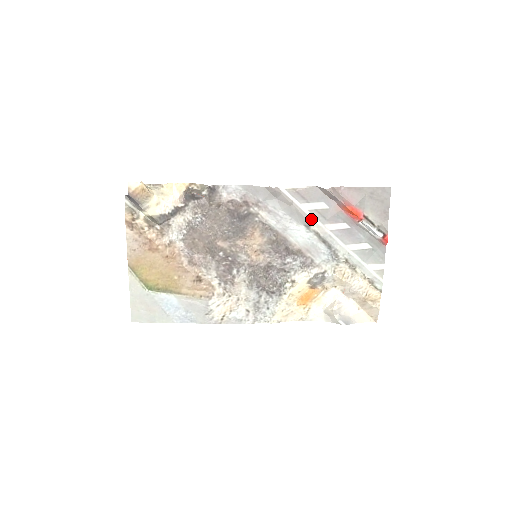
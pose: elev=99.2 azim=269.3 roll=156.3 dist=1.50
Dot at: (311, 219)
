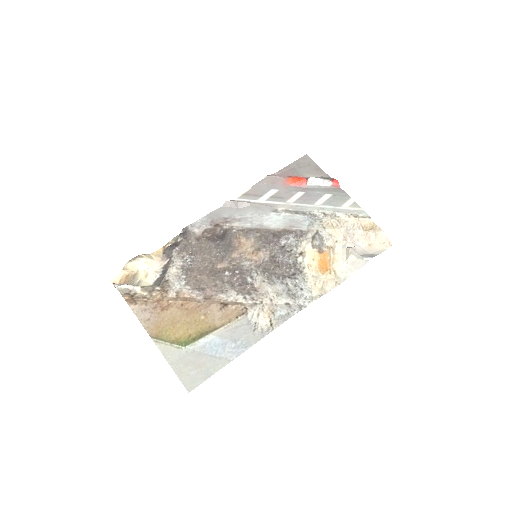
Dot at: (273, 204)
